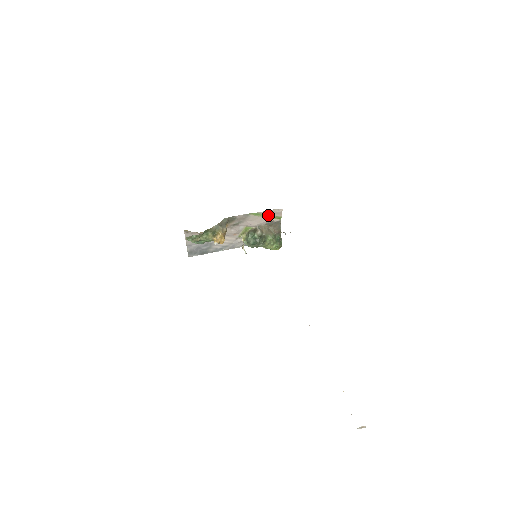
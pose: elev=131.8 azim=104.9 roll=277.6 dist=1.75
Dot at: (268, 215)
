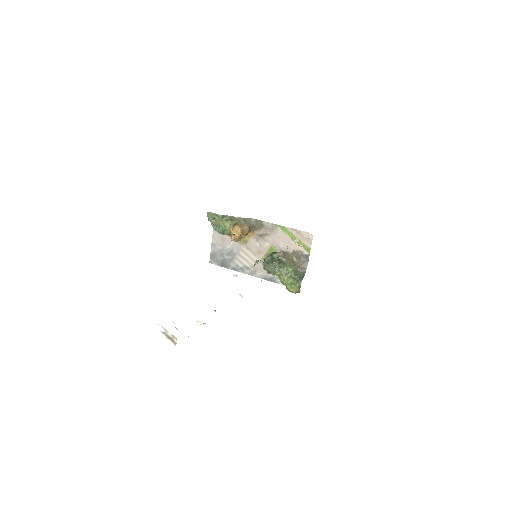
Dot at: (297, 238)
